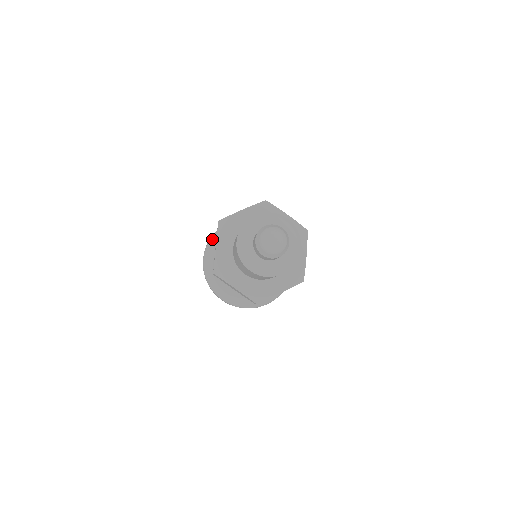
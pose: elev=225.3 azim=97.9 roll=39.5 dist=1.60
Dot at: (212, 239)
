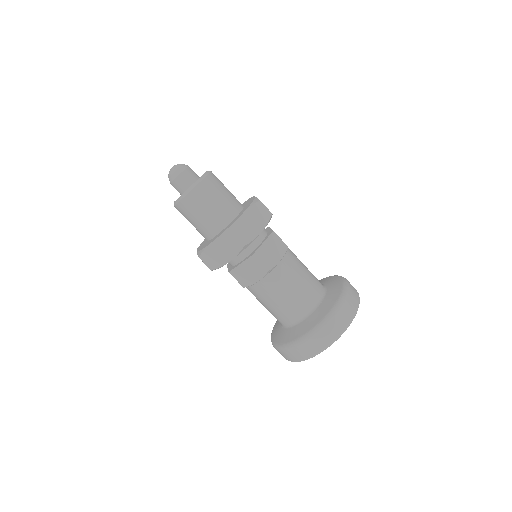
Dot at: (272, 330)
